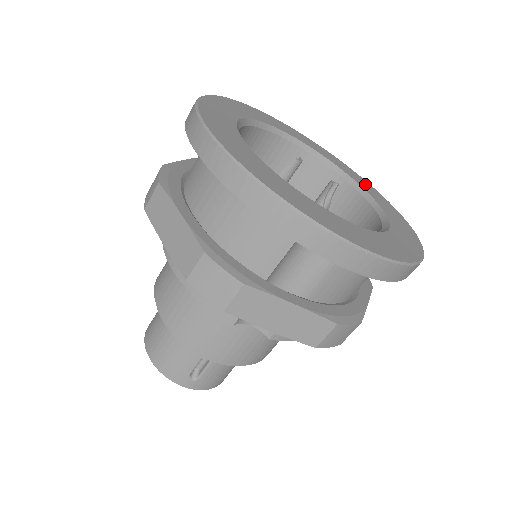
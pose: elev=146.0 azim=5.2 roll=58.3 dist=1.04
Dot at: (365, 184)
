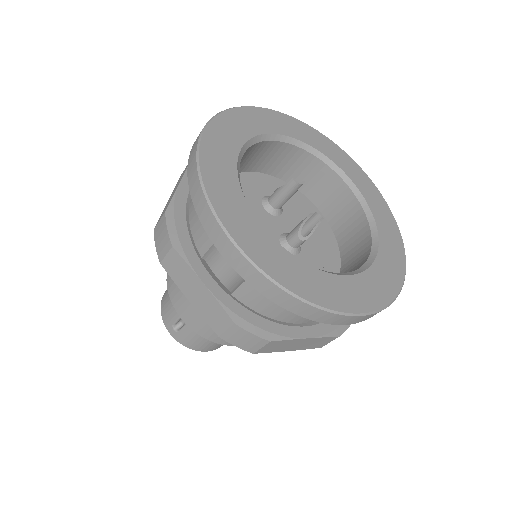
Dot at: (393, 242)
